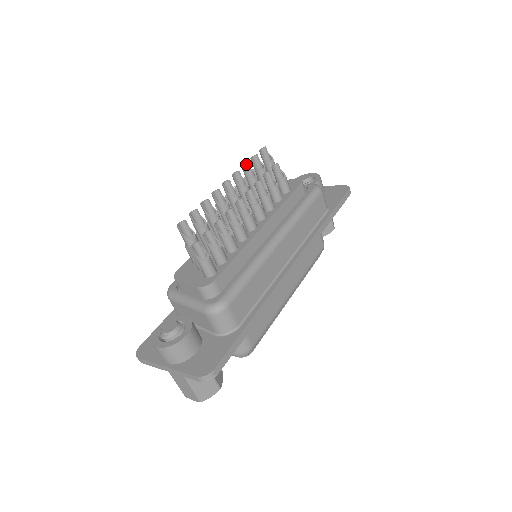
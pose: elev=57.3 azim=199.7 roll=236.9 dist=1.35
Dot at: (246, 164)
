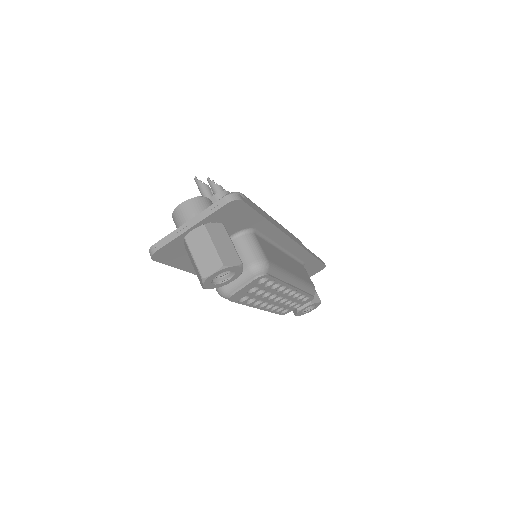
Dot at: occluded
